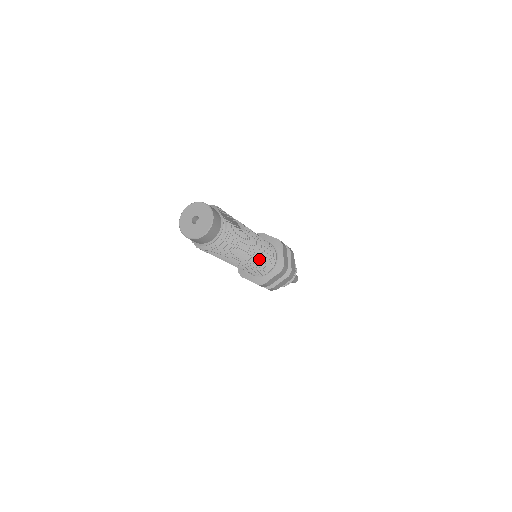
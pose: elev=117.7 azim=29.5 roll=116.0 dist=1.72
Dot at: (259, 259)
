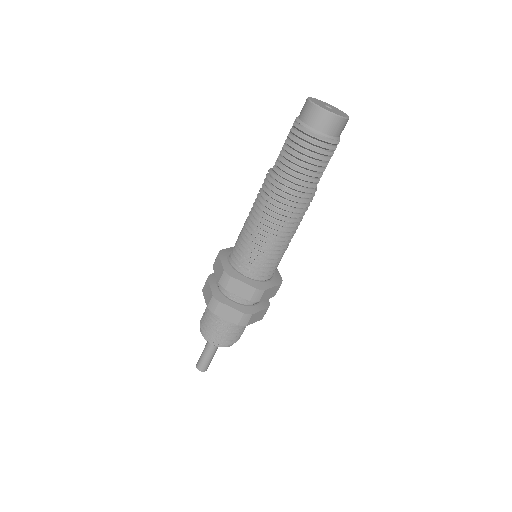
Dot at: (275, 239)
